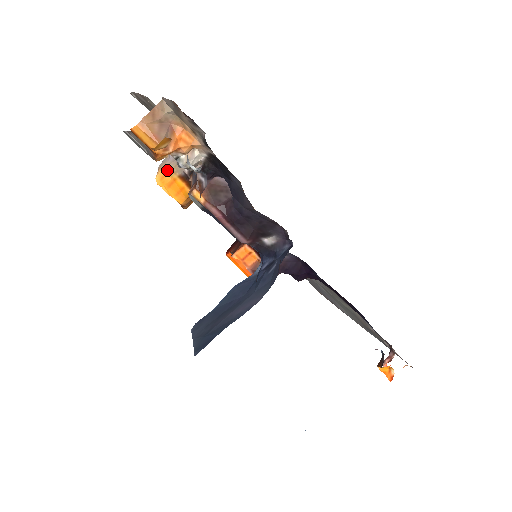
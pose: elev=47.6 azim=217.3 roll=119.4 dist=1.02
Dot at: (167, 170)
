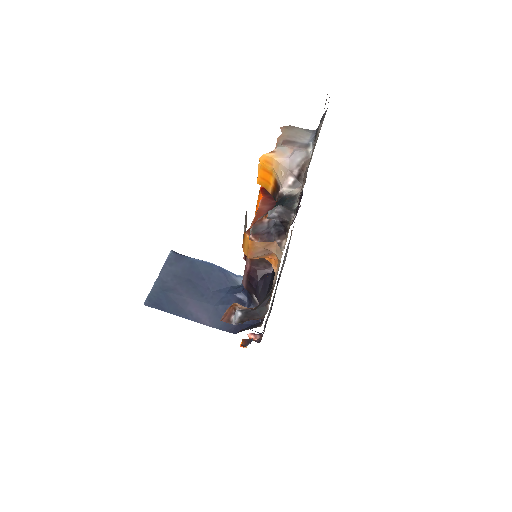
Dot at: (276, 164)
